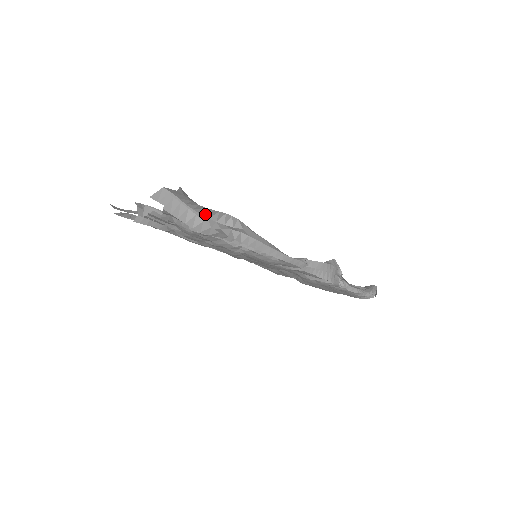
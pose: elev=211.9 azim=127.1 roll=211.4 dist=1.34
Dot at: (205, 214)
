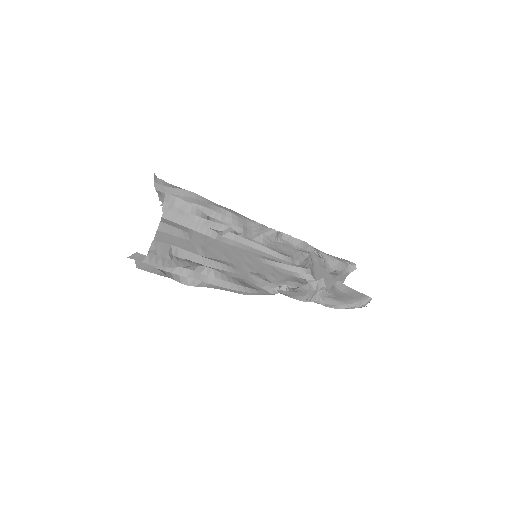
Dot at: (174, 265)
